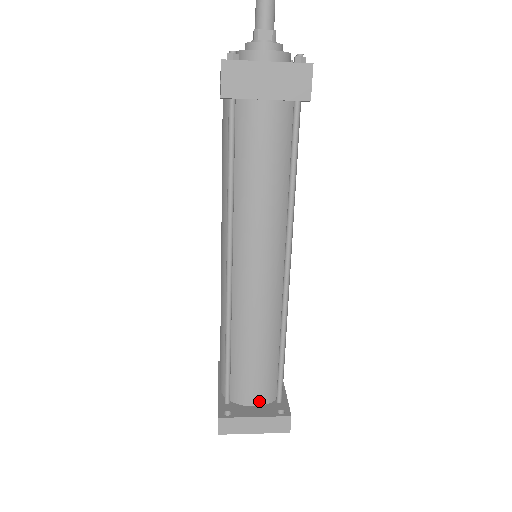
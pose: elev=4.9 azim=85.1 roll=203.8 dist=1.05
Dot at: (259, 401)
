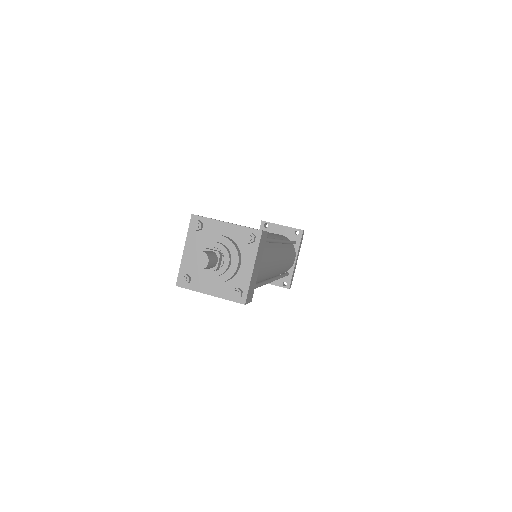
Dot at: occluded
